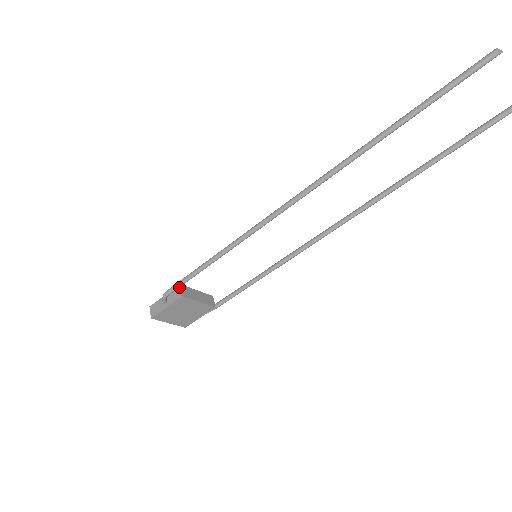
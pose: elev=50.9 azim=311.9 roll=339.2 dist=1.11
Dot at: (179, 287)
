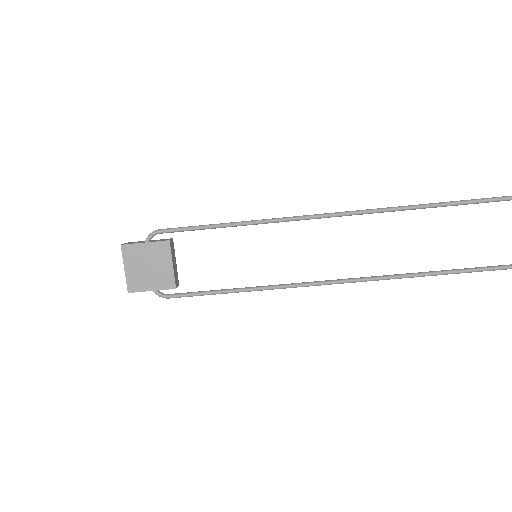
Dot at: (171, 238)
